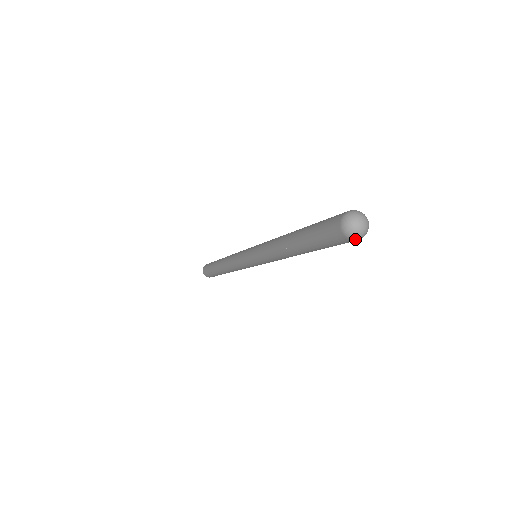
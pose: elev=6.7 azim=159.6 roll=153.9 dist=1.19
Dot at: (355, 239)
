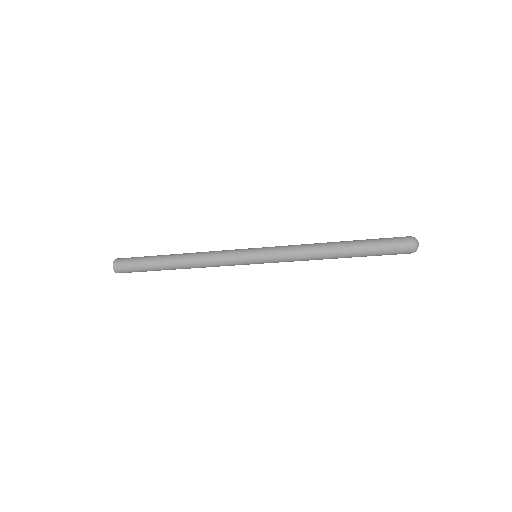
Dot at: (413, 251)
